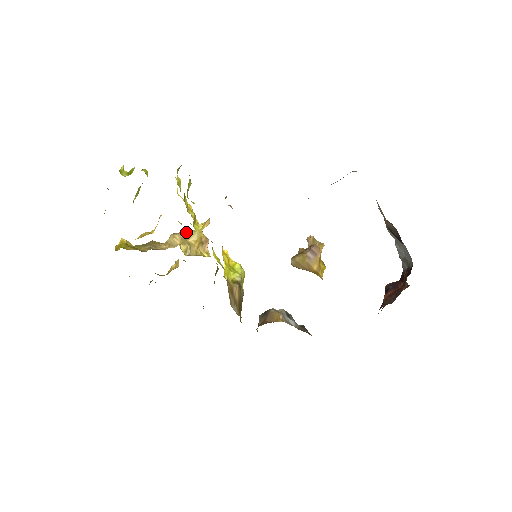
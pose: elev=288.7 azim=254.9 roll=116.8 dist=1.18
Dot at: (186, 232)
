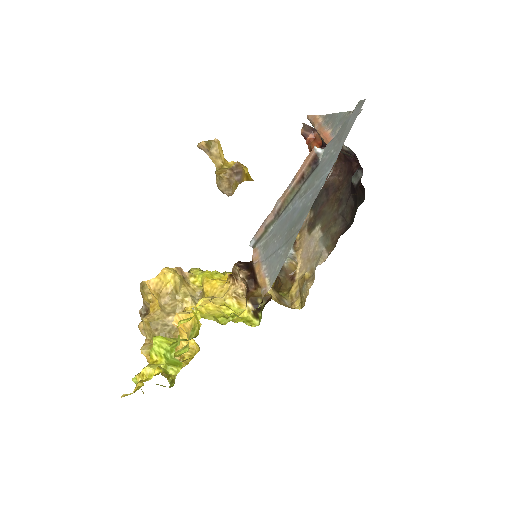
Dot at: (165, 288)
